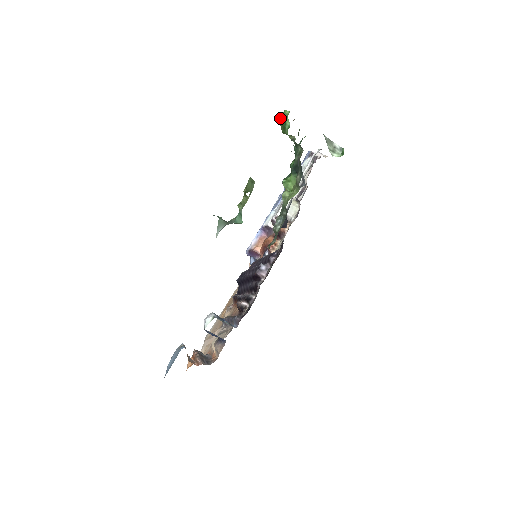
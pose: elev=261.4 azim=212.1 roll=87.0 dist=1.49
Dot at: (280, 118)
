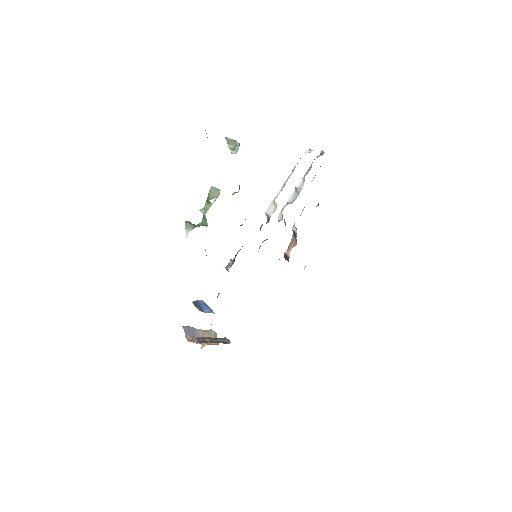
Dot at: occluded
